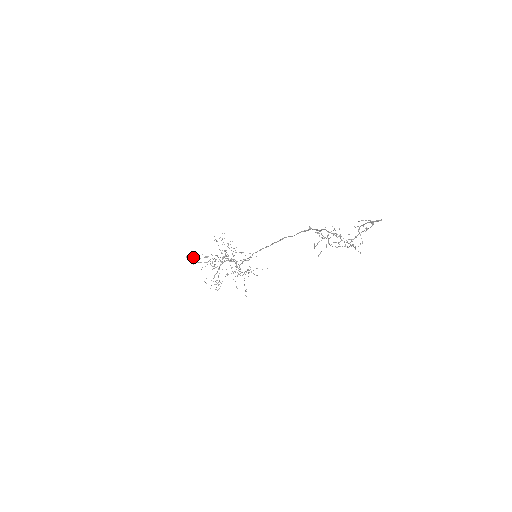
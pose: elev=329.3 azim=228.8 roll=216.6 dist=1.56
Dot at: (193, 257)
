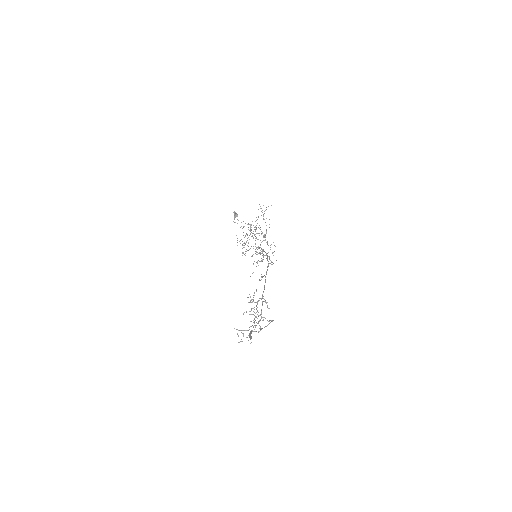
Dot at: (237, 215)
